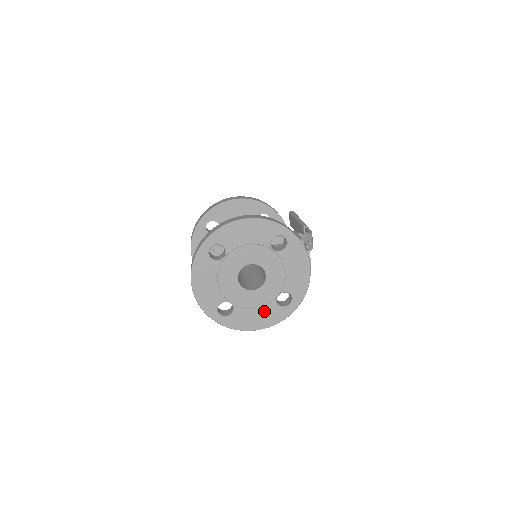
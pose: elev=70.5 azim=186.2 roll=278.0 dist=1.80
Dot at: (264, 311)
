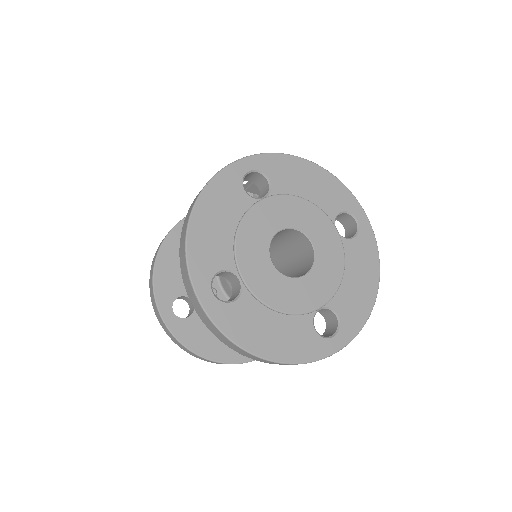
Dot at: (352, 264)
